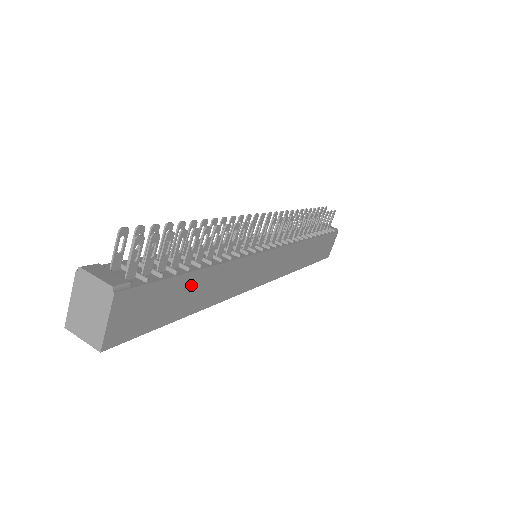
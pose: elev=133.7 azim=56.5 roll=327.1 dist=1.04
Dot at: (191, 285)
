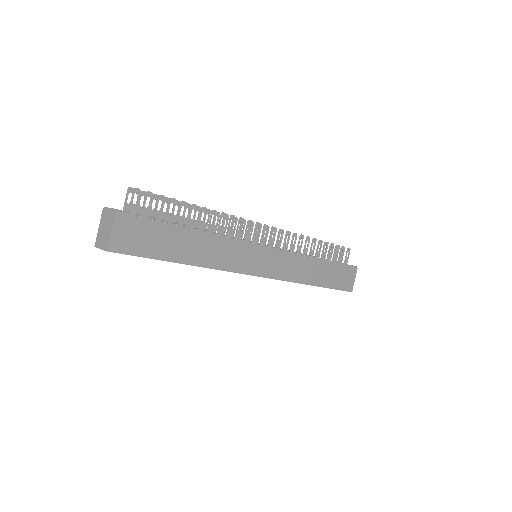
Dot at: (180, 238)
